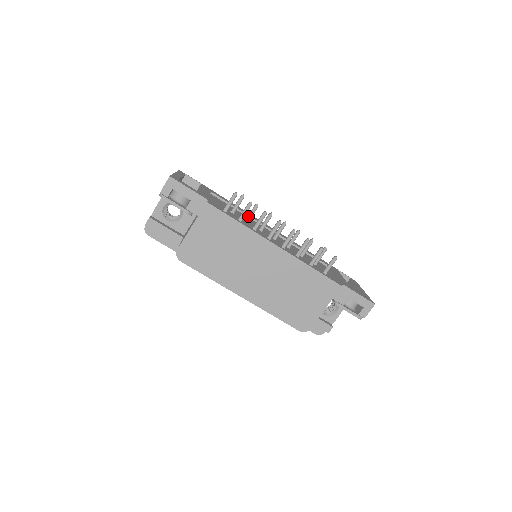
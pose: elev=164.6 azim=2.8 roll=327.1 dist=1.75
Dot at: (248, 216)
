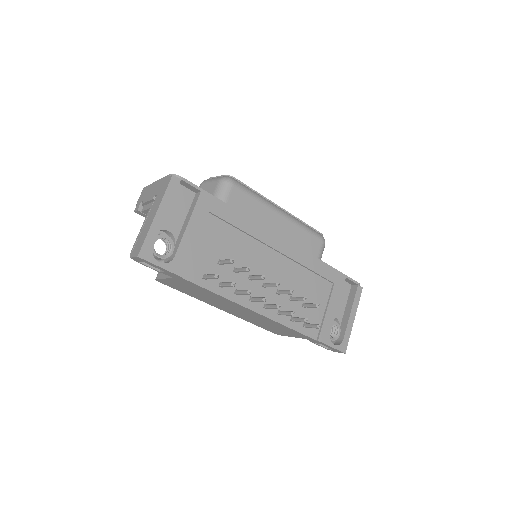
Dot at: (237, 271)
